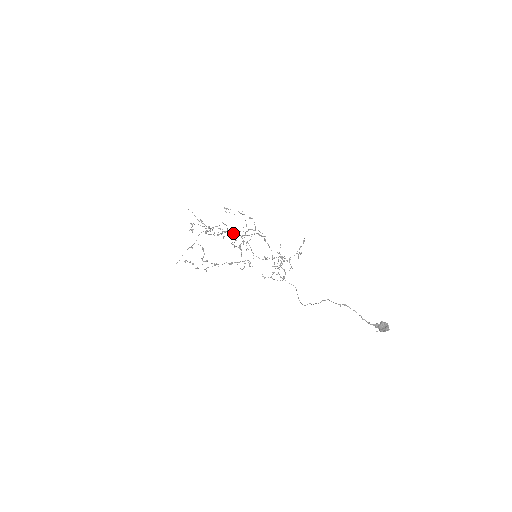
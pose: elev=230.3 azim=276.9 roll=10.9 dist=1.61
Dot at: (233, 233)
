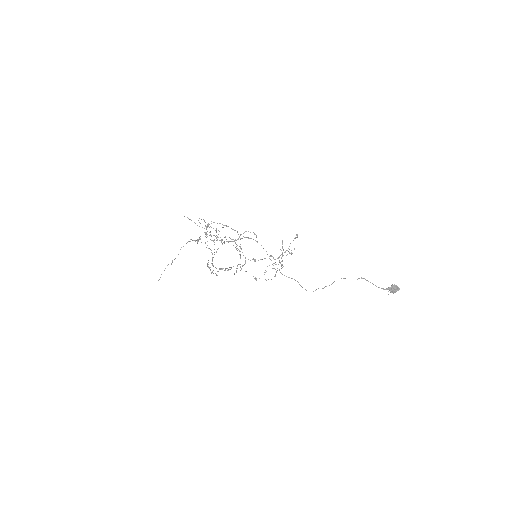
Dot at: occluded
